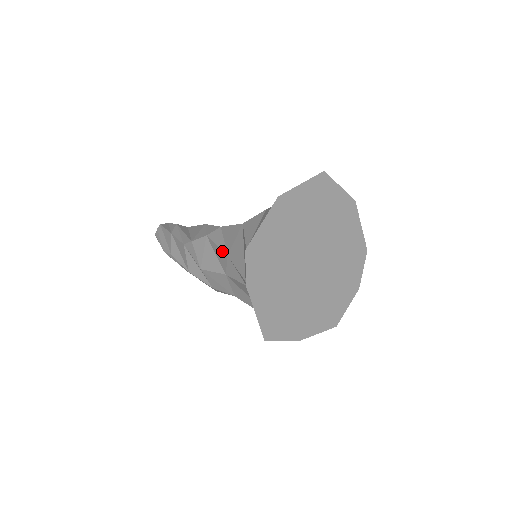
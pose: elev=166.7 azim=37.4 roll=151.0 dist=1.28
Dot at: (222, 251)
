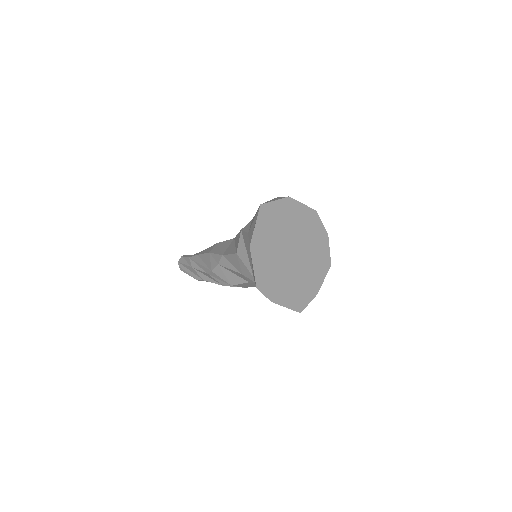
Dot at: (237, 272)
